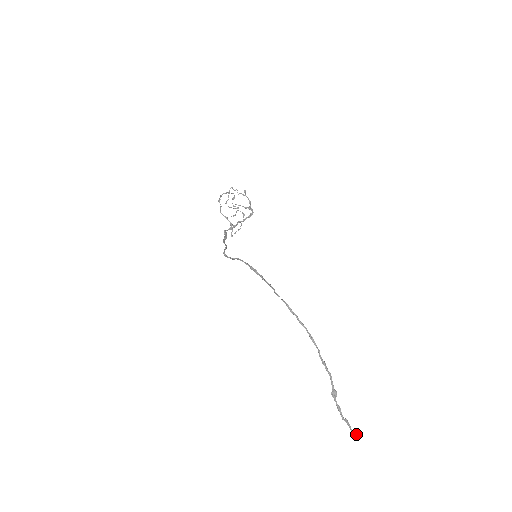
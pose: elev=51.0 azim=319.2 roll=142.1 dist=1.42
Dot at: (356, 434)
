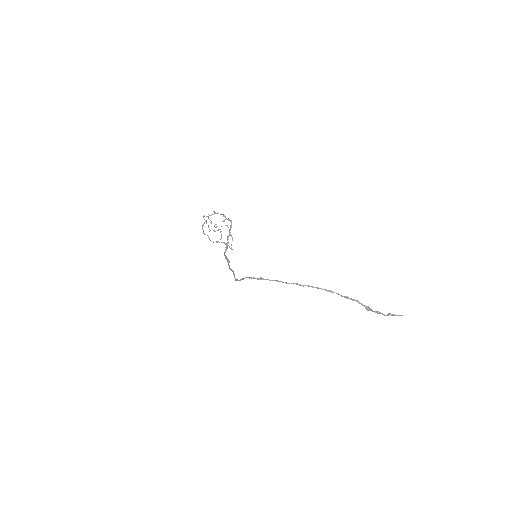
Dot at: (402, 315)
